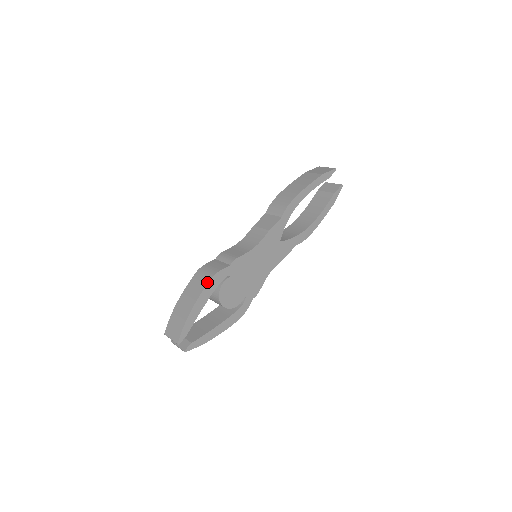
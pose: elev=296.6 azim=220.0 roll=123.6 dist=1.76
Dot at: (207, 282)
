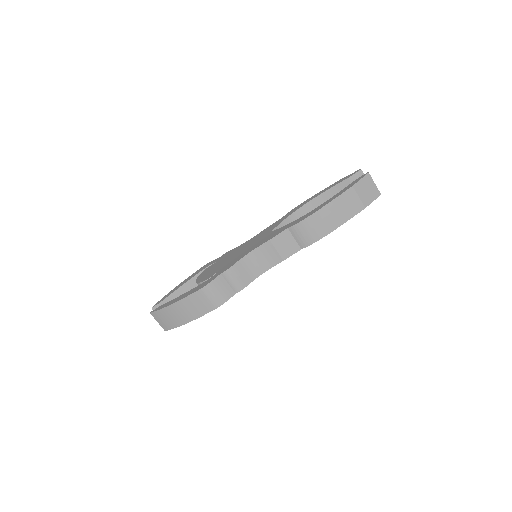
Dot at: (211, 310)
